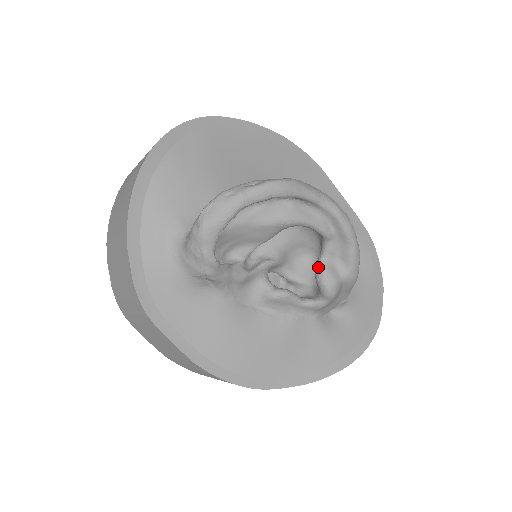
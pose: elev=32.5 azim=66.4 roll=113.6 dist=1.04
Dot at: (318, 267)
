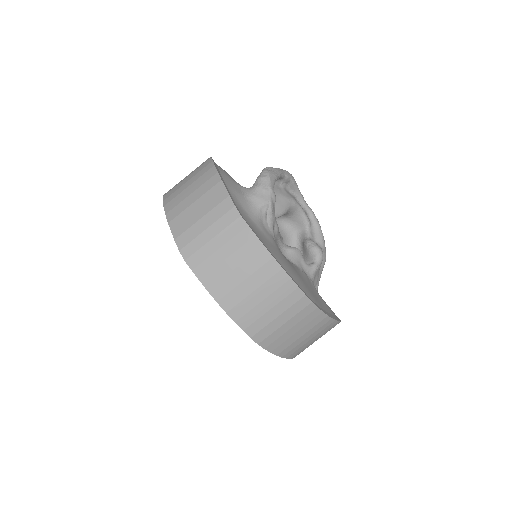
Dot at: (309, 241)
